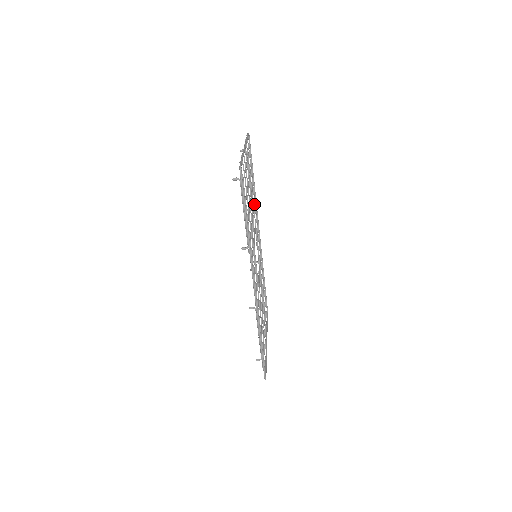
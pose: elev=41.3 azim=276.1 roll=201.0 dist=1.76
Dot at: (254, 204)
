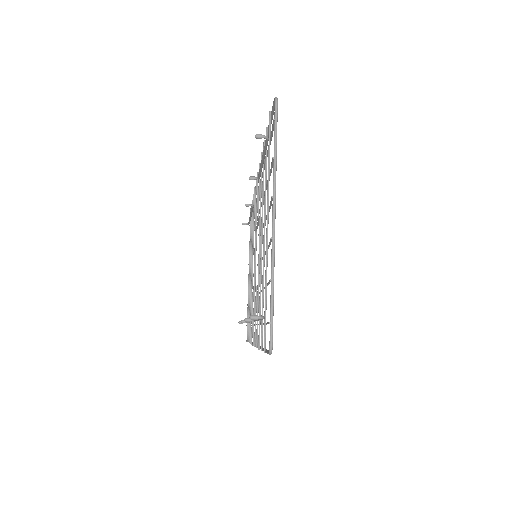
Dot at: (262, 173)
